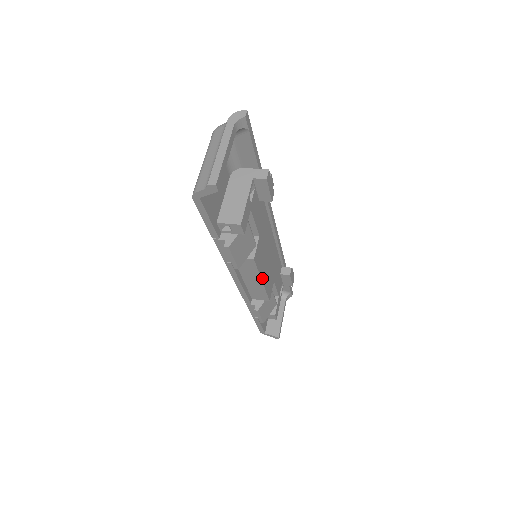
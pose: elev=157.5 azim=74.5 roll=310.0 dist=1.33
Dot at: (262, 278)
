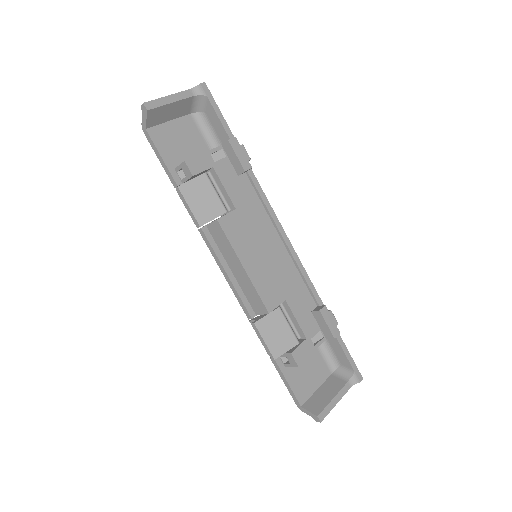
Dot at: (243, 262)
